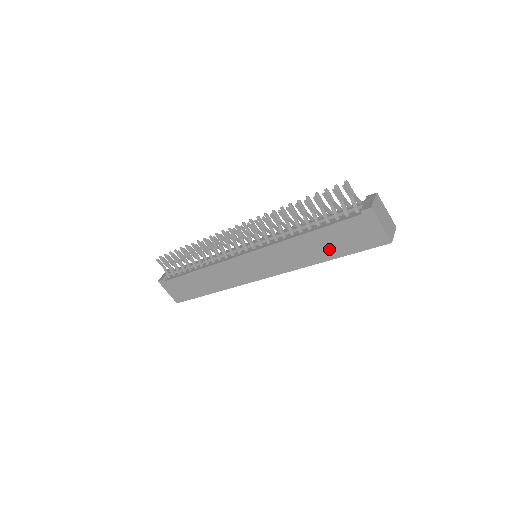
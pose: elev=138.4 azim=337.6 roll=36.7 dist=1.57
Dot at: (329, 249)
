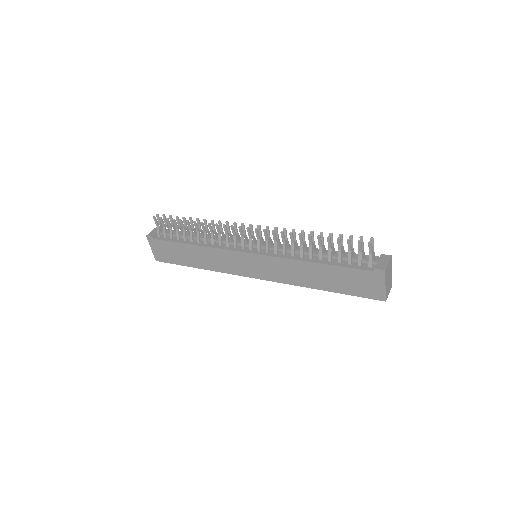
Dot at: (329, 283)
